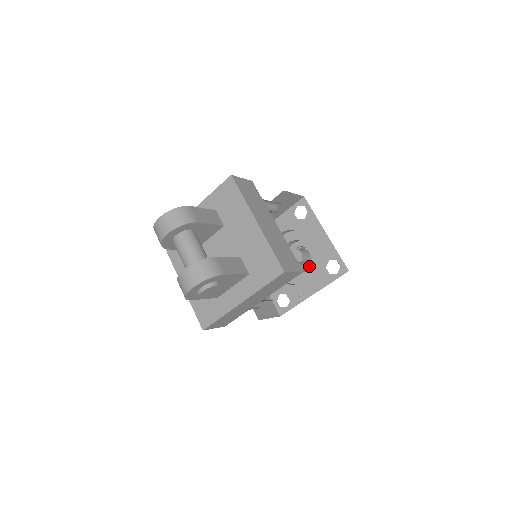
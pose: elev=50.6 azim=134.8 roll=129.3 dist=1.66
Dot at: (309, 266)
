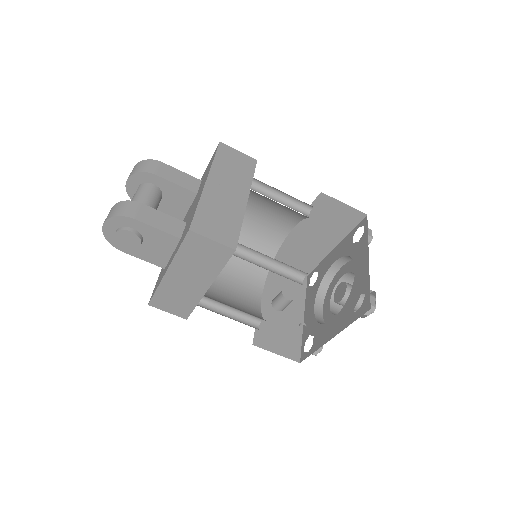
Dot at: (301, 277)
